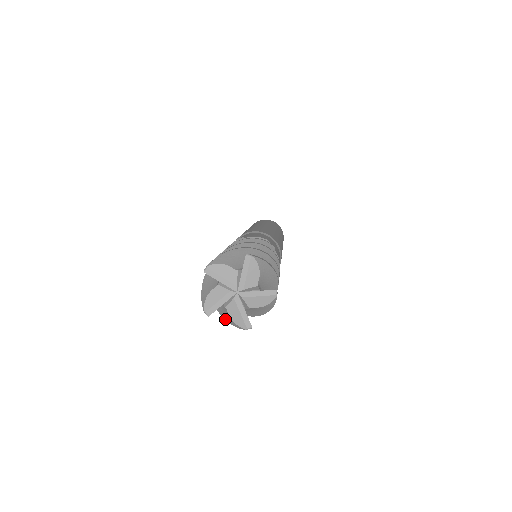
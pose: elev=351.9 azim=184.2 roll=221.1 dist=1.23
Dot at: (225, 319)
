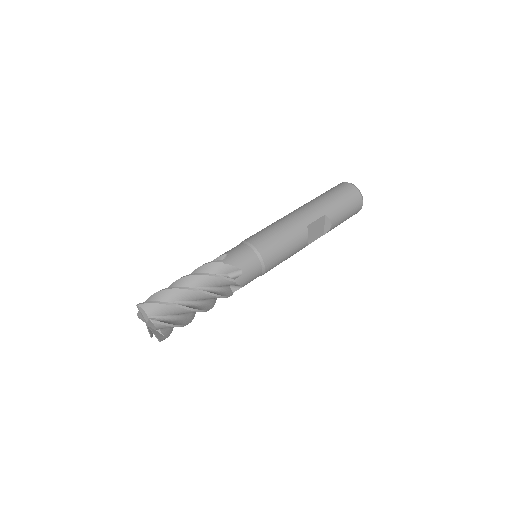
Dot at: (167, 334)
